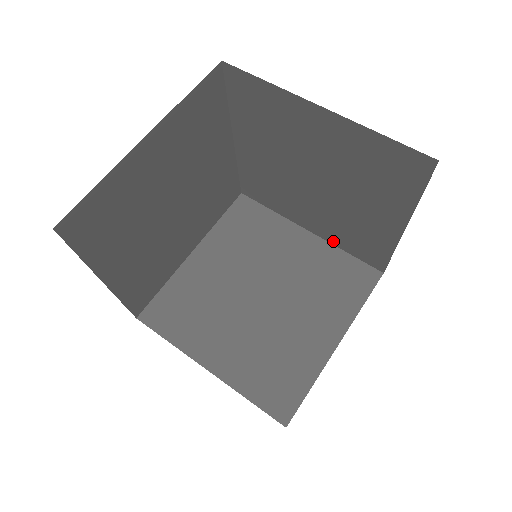
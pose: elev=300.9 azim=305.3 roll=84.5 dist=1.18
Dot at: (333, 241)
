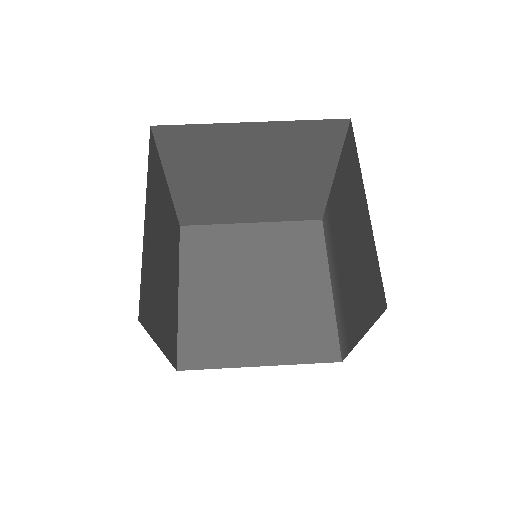
Dot at: (275, 219)
